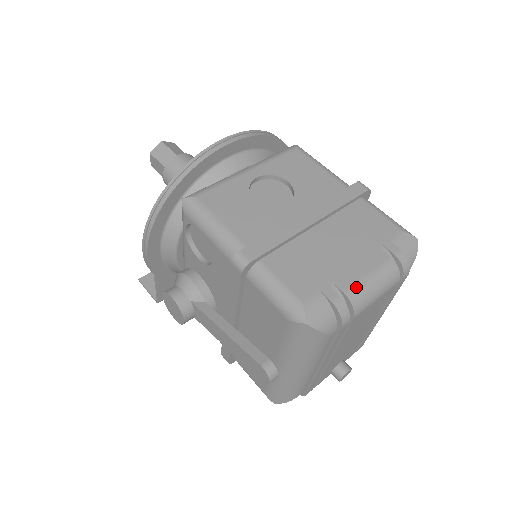
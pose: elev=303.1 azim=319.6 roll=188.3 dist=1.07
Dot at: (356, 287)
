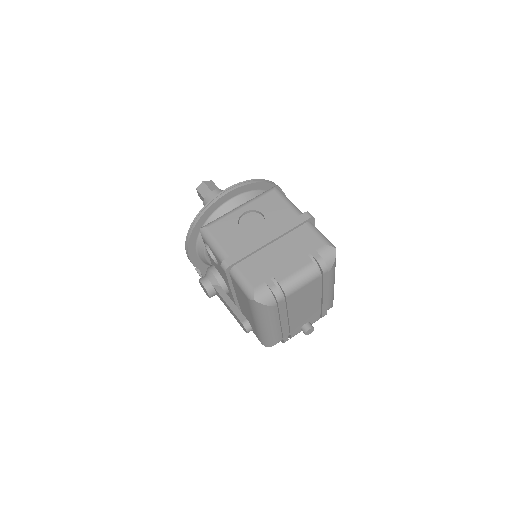
Dot at: (287, 280)
